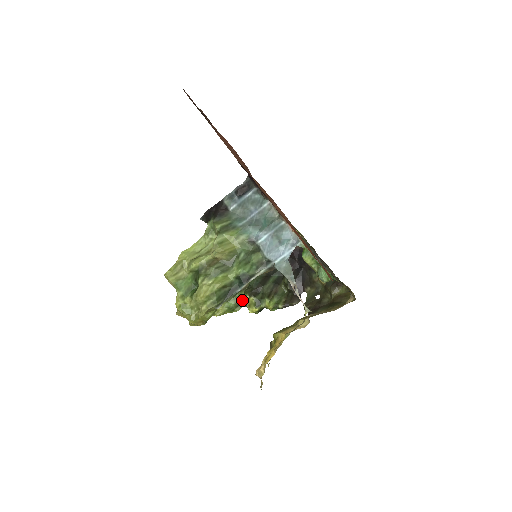
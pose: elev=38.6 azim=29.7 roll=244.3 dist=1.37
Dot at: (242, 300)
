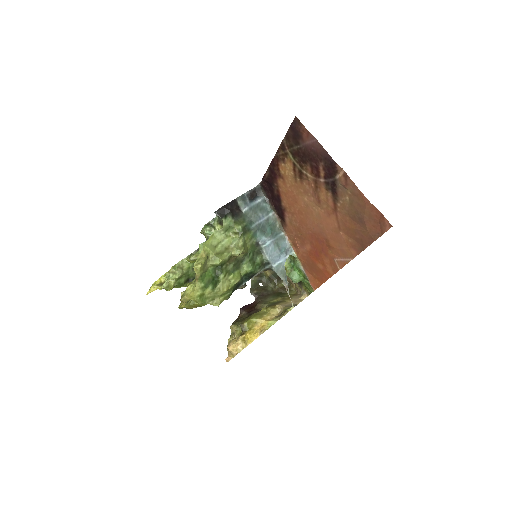
Dot at: (191, 278)
